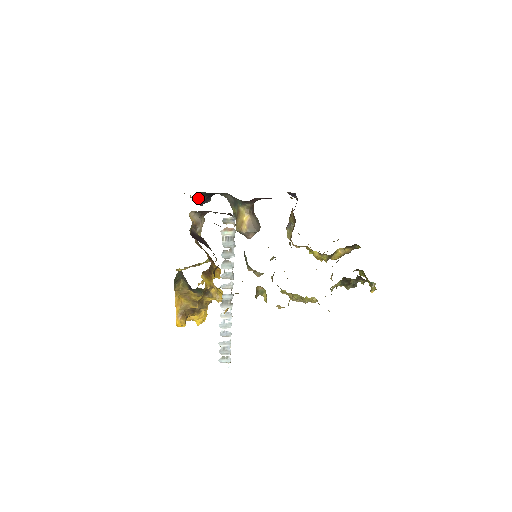
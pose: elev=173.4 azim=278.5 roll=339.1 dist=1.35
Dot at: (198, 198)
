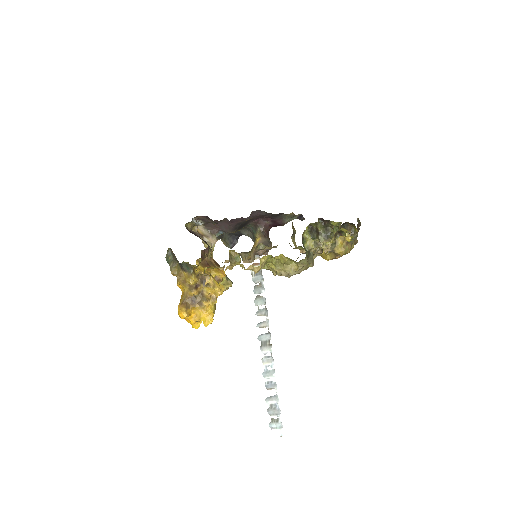
Dot at: (226, 240)
